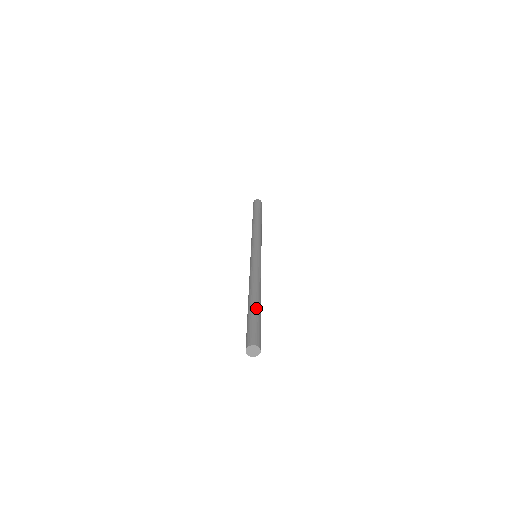
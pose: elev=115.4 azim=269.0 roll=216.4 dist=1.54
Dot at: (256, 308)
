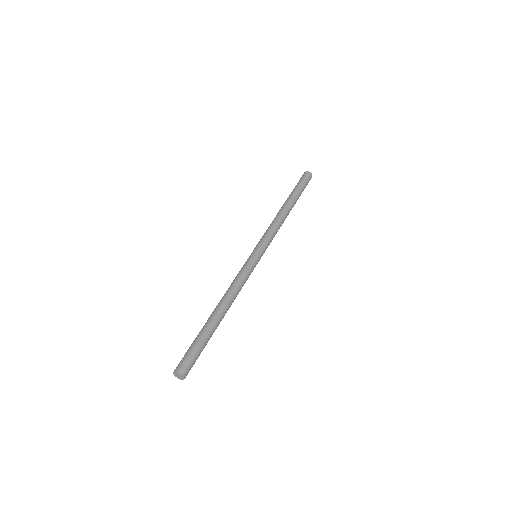
Dot at: (208, 329)
